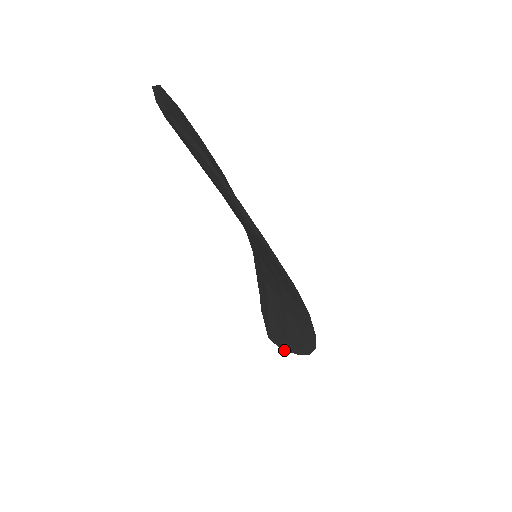
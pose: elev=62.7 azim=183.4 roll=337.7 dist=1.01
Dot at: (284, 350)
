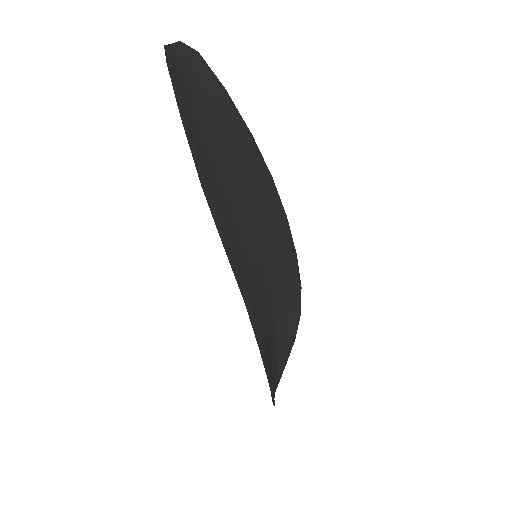
Dot at: occluded
